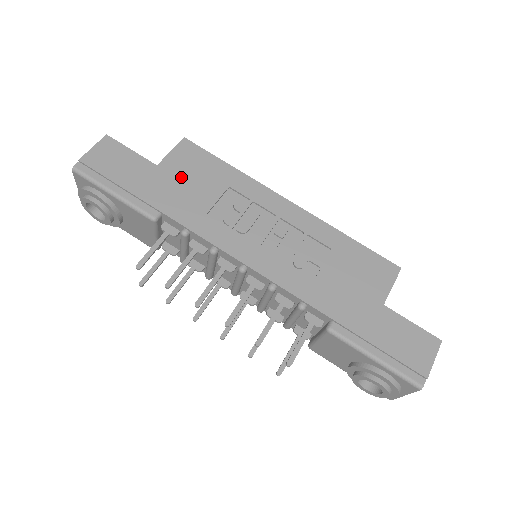
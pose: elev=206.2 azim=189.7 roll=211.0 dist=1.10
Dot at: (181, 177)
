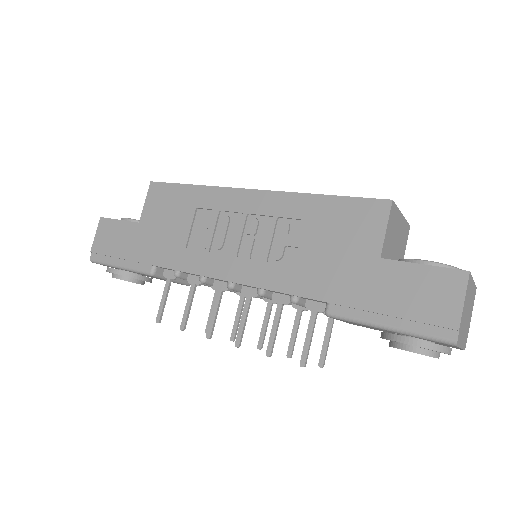
Dot at: (158, 223)
